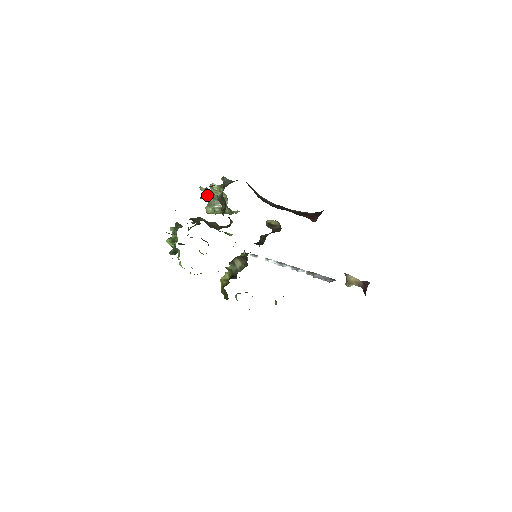
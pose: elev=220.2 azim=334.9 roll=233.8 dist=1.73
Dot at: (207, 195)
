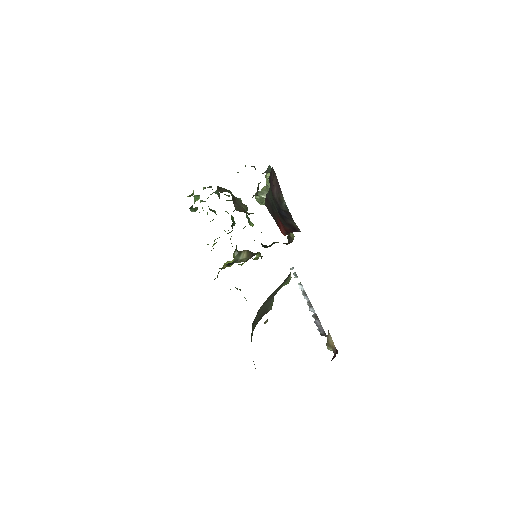
Dot at: occluded
